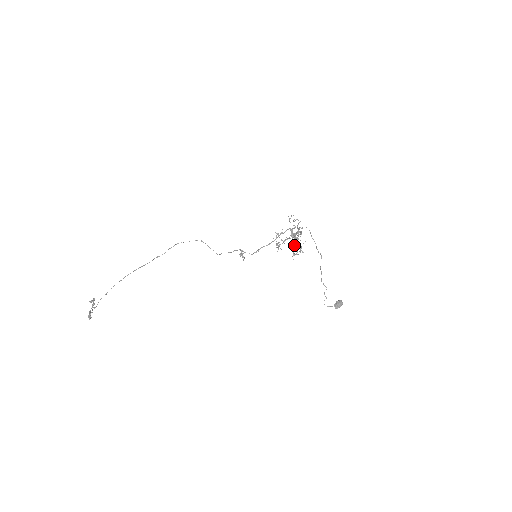
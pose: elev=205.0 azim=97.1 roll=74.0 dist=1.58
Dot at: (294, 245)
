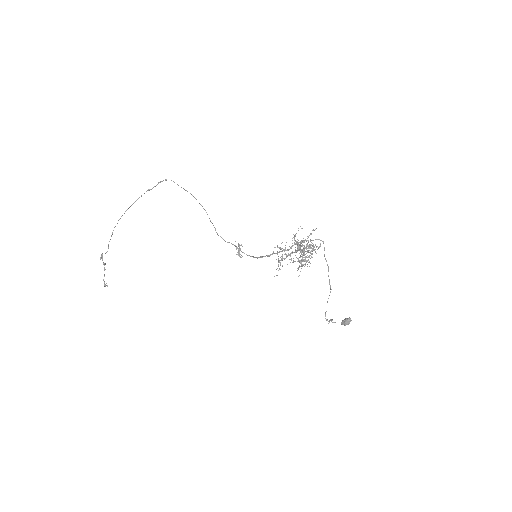
Dot at: occluded
